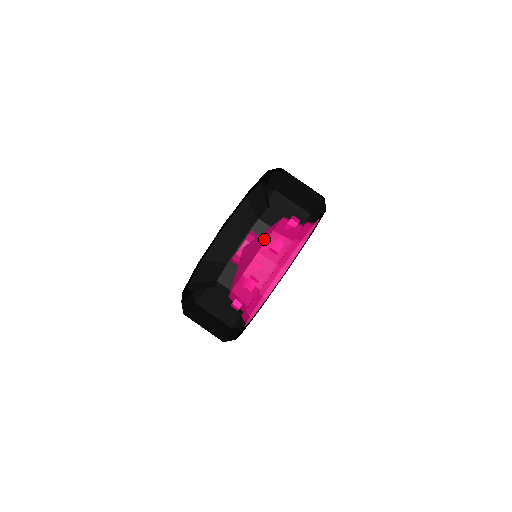
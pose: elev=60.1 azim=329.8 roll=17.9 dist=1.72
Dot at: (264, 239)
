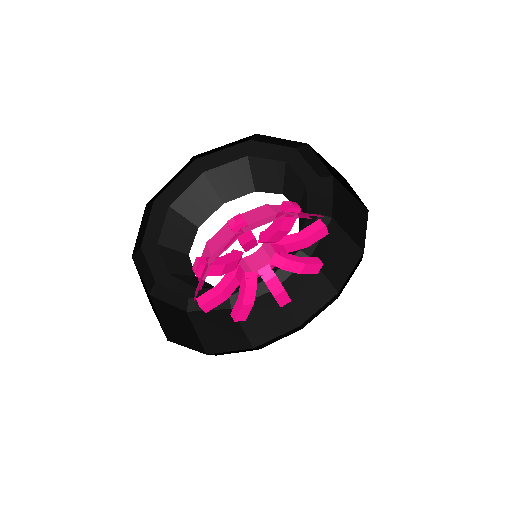
Dot at: occluded
